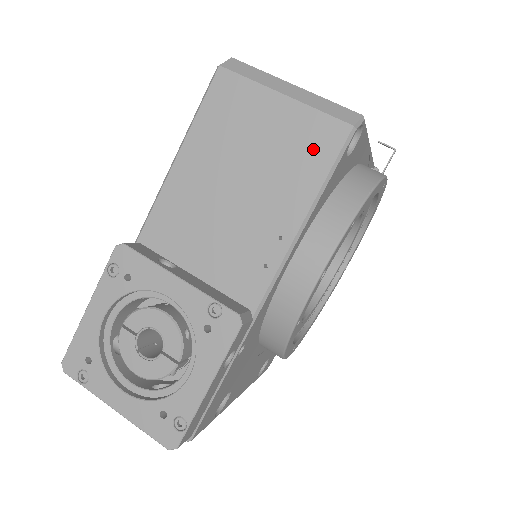
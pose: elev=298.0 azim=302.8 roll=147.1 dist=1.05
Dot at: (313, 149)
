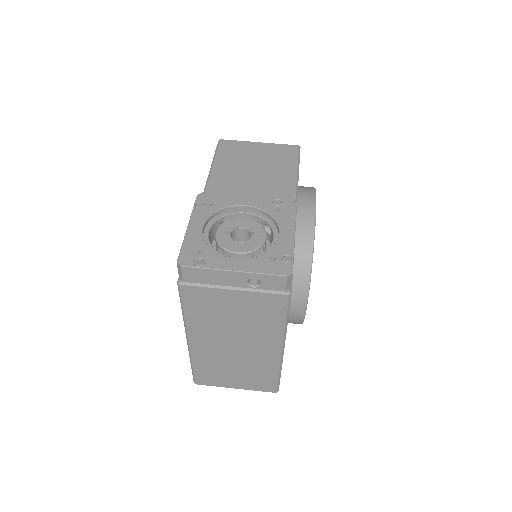
Dot at: (285, 155)
